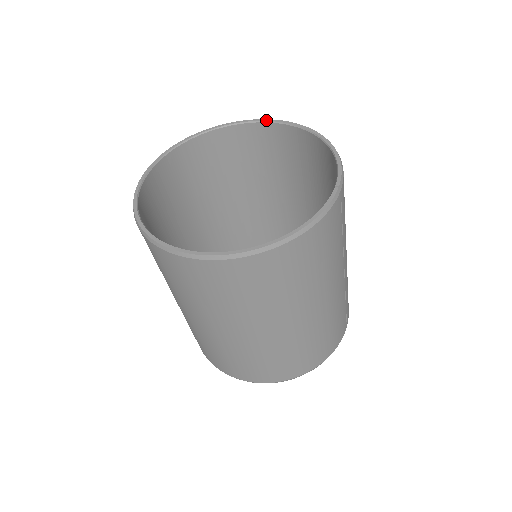
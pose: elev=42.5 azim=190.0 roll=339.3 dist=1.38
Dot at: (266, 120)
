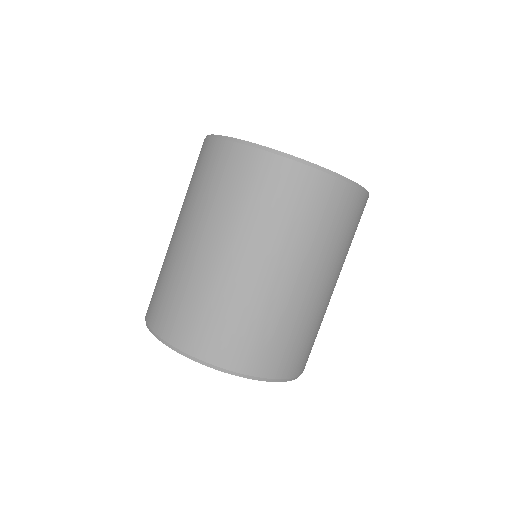
Dot at: occluded
